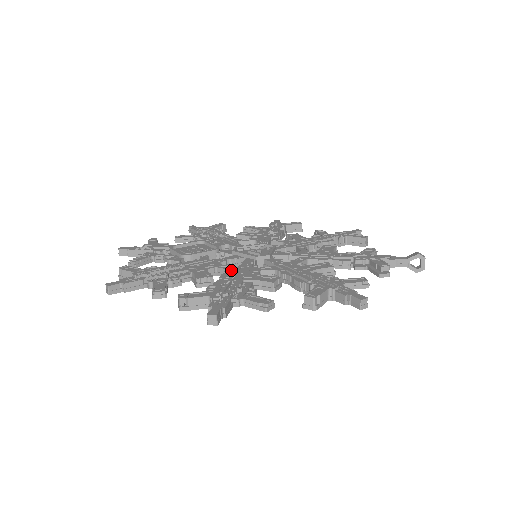
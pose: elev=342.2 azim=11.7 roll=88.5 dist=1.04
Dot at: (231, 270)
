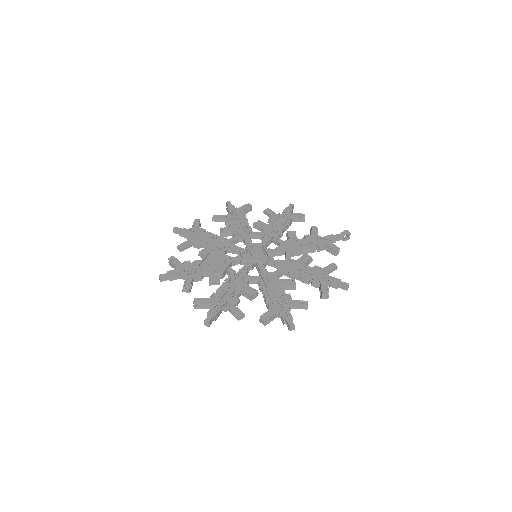
Dot at: (261, 280)
